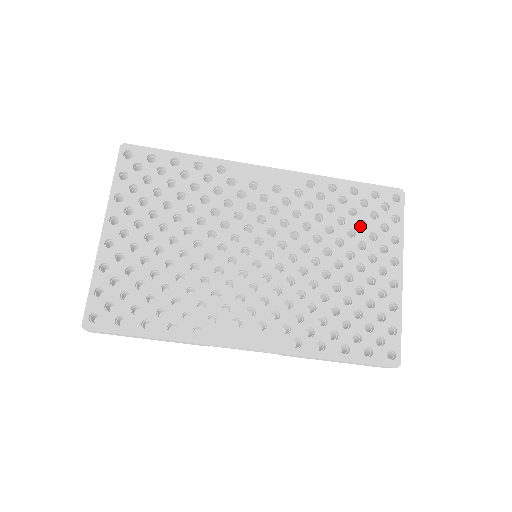
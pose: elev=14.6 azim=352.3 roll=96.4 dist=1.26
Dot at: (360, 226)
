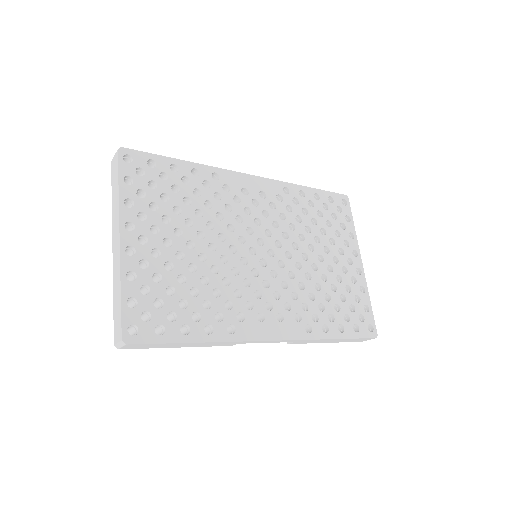
Dot at: occluded
